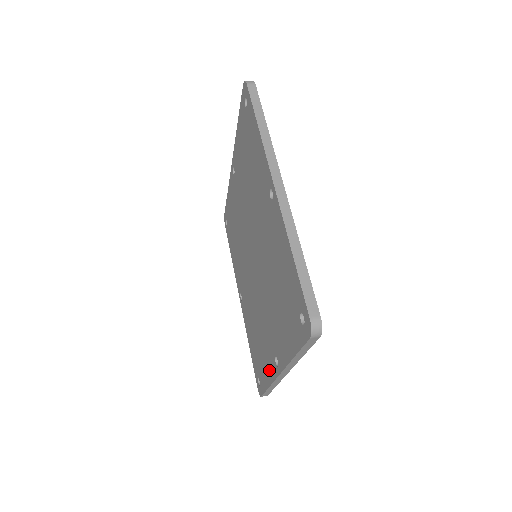
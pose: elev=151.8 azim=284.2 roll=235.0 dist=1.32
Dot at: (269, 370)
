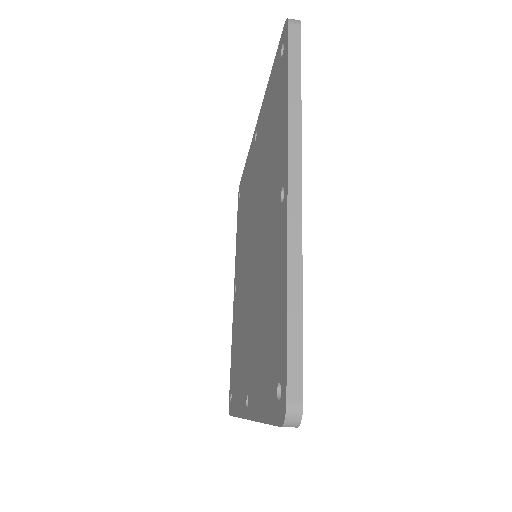
Dot at: (281, 259)
